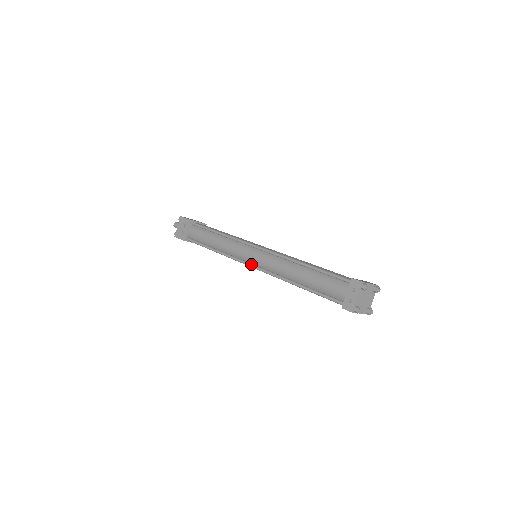
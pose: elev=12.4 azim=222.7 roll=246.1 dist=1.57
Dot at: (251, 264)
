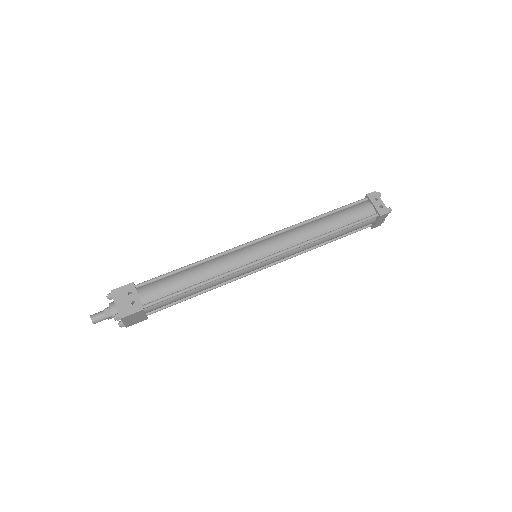
Dot at: (269, 255)
